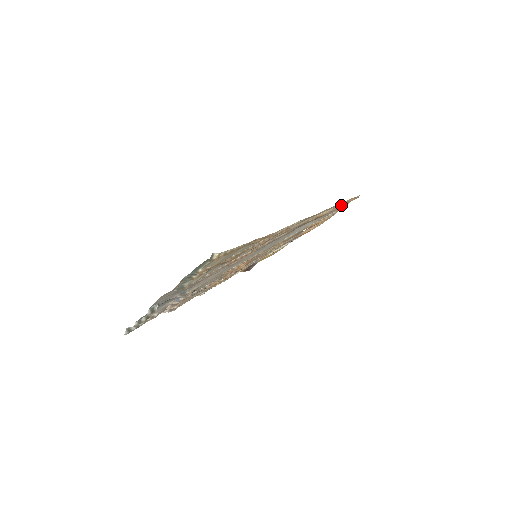
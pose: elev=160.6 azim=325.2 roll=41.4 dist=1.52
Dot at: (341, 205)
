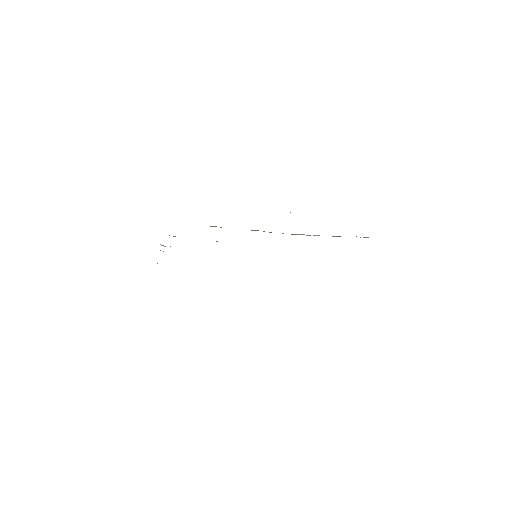
Dot at: occluded
